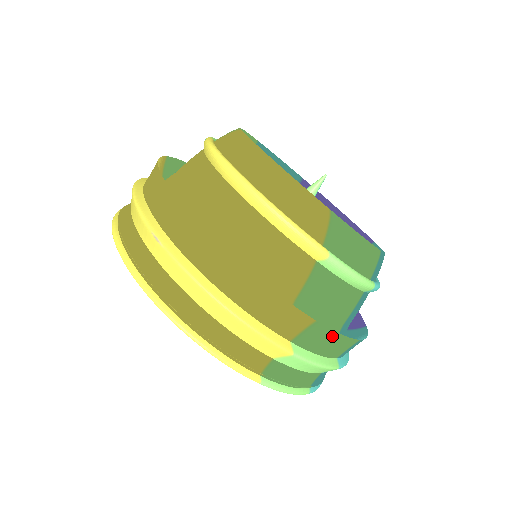
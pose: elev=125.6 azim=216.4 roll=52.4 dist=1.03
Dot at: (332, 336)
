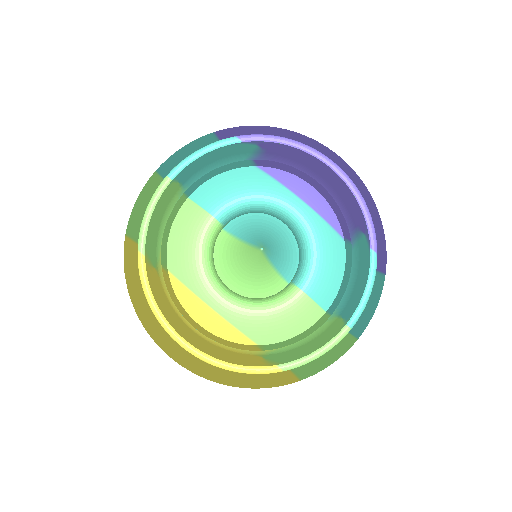
Dot at: (323, 367)
